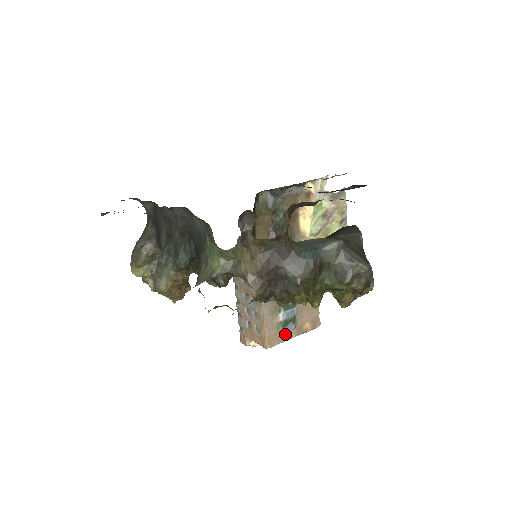
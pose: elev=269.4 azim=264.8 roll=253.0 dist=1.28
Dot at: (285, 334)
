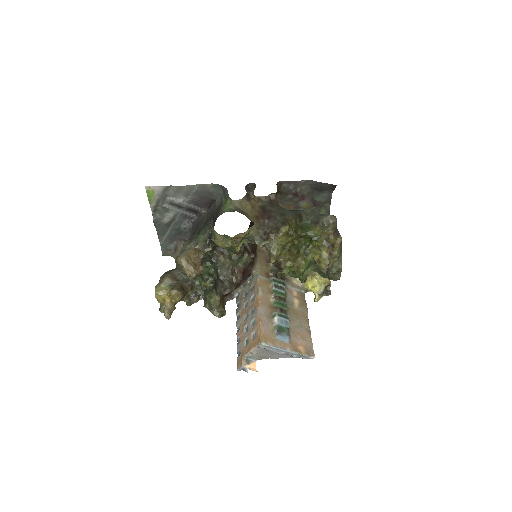
Dot at: (280, 342)
